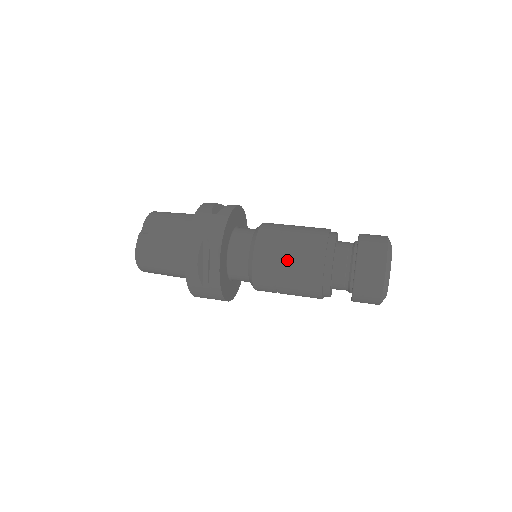
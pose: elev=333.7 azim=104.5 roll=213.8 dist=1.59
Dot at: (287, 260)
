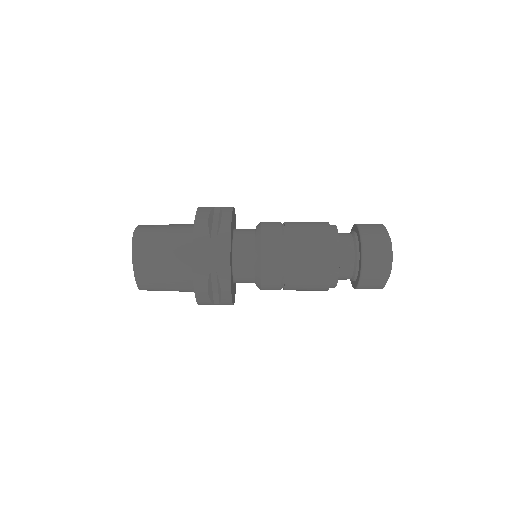
Dot at: (294, 225)
